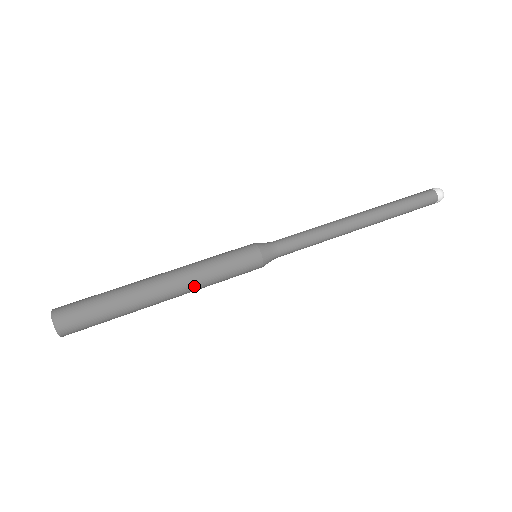
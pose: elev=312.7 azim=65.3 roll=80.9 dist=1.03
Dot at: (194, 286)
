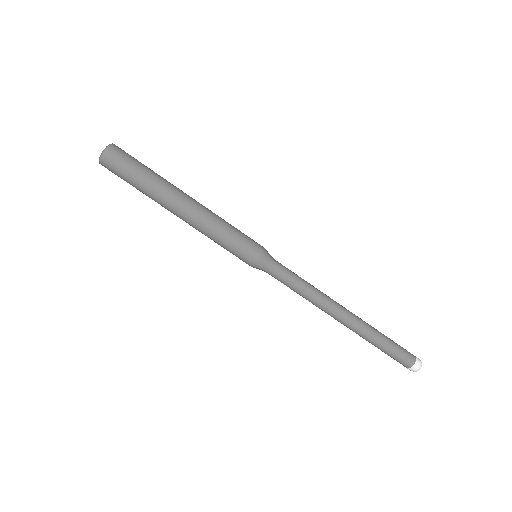
Dot at: occluded
